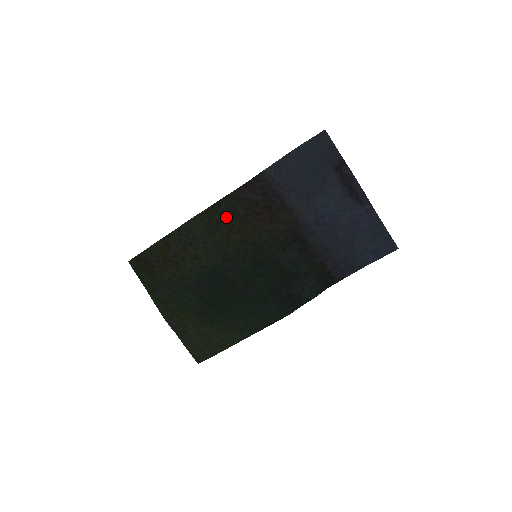
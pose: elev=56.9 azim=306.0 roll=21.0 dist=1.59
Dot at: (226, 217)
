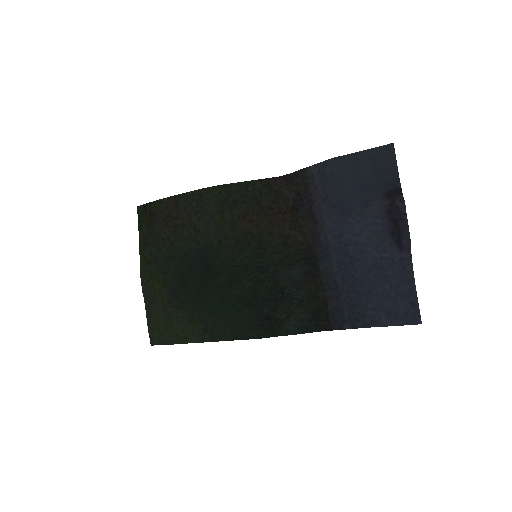
Dot at: (246, 200)
